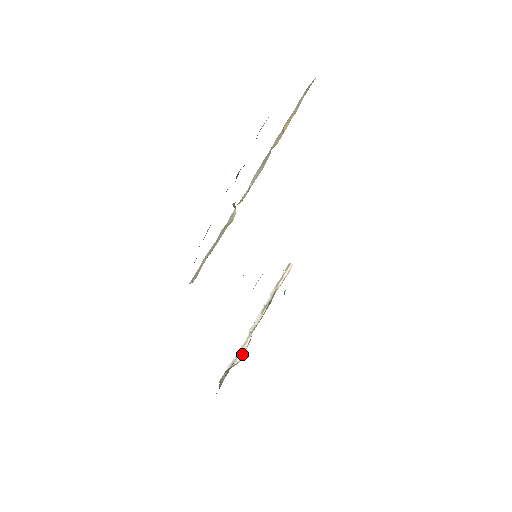
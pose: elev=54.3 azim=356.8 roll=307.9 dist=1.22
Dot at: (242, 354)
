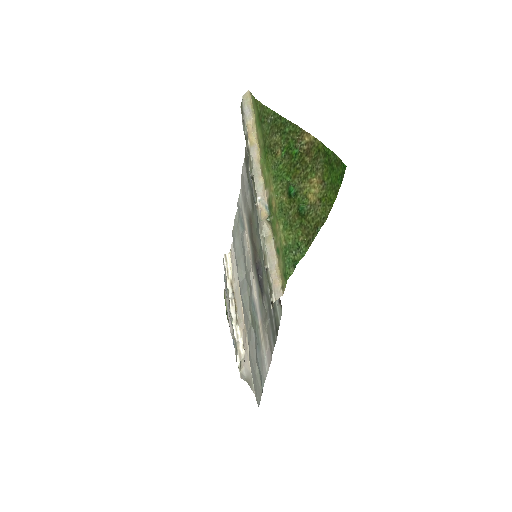
Dot at: (241, 346)
